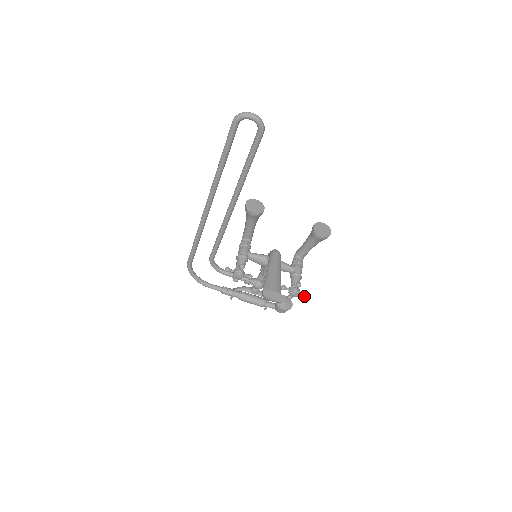
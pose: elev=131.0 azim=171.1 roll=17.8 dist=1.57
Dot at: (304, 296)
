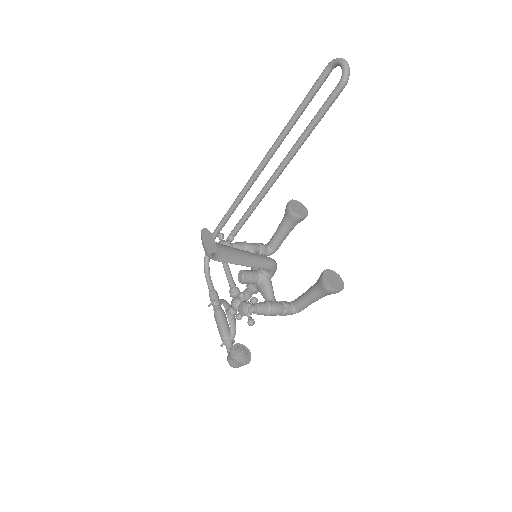
Dot at: (248, 321)
